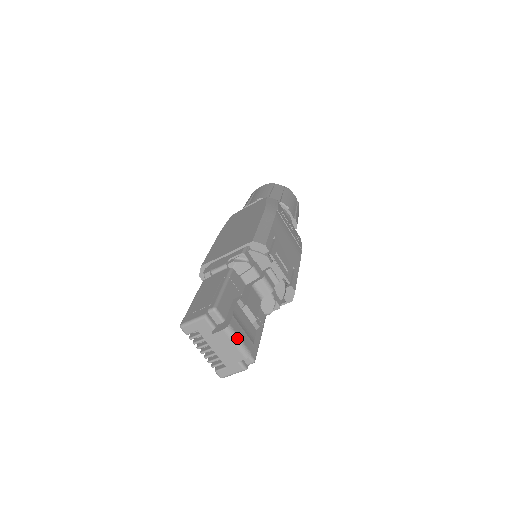
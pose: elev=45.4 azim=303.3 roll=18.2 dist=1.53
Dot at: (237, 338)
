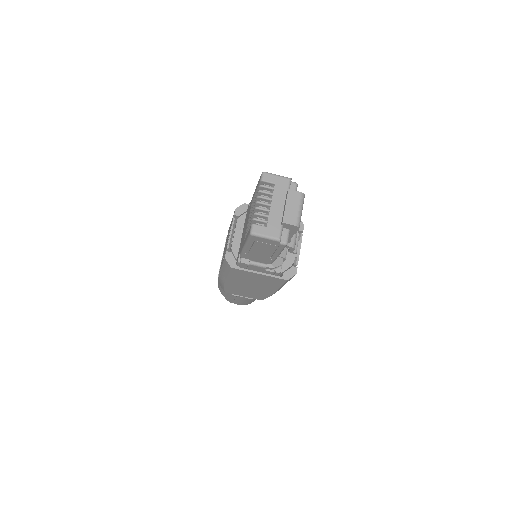
Dot at: (302, 208)
